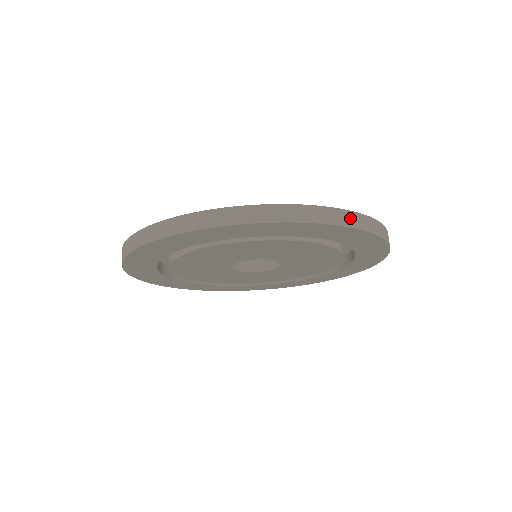
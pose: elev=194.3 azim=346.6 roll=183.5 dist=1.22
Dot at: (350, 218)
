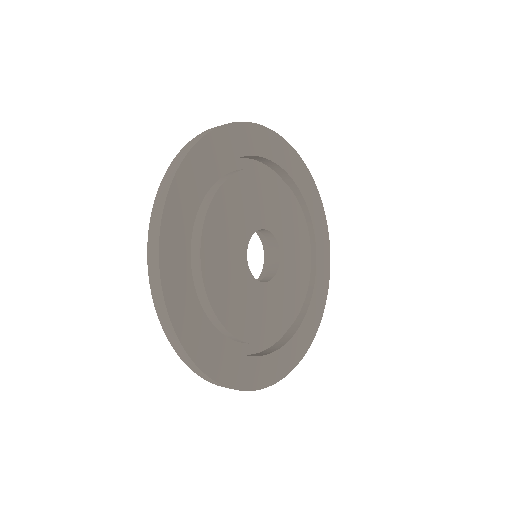
Dot at: occluded
